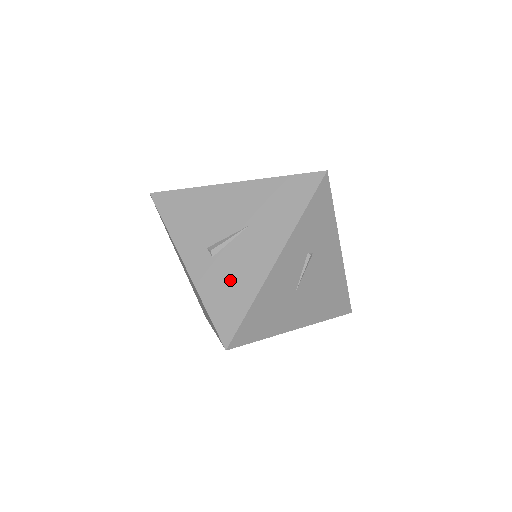
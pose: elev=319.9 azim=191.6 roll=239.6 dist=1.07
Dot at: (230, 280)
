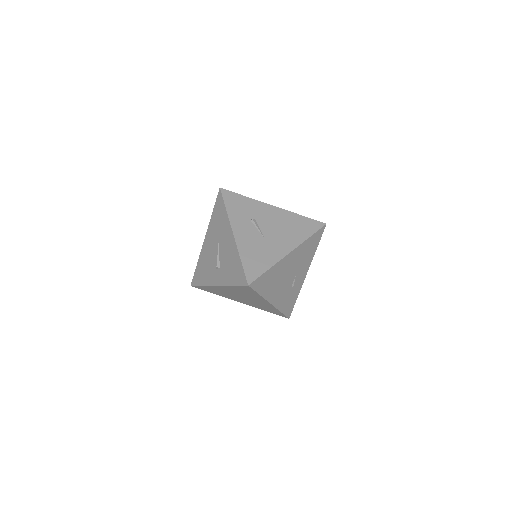
Dot at: (229, 264)
